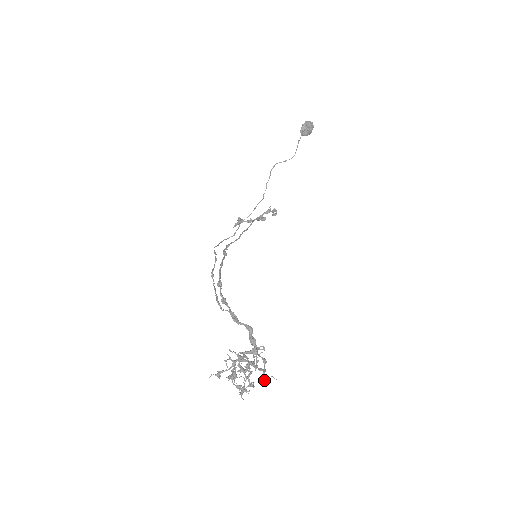
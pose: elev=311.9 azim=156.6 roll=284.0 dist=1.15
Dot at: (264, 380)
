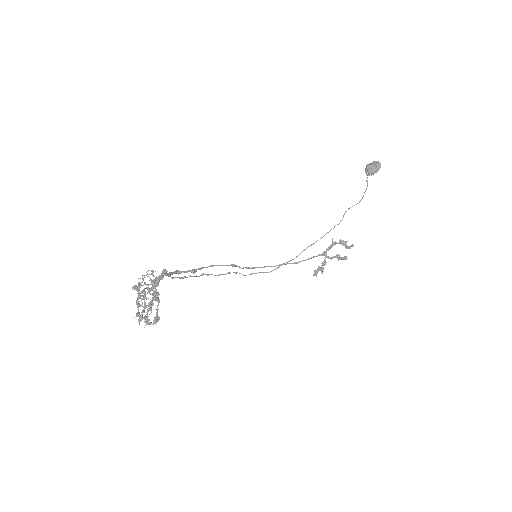
Dot at: (134, 288)
